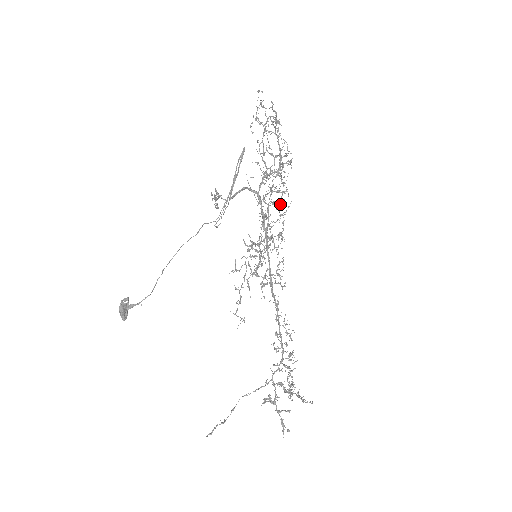
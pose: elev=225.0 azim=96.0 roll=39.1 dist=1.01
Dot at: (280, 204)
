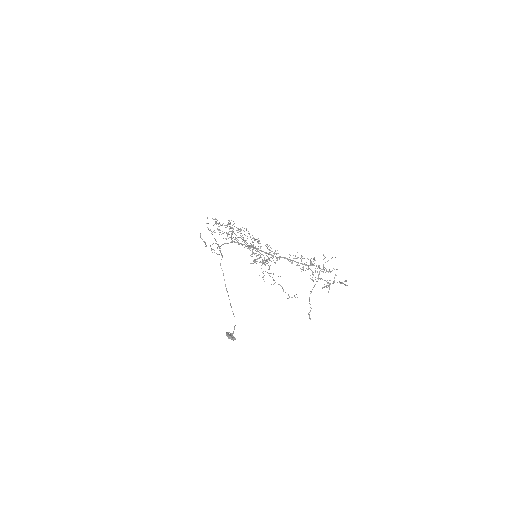
Dot at: (240, 231)
